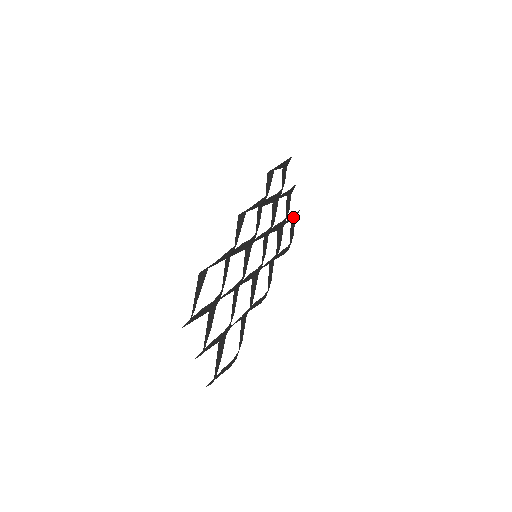
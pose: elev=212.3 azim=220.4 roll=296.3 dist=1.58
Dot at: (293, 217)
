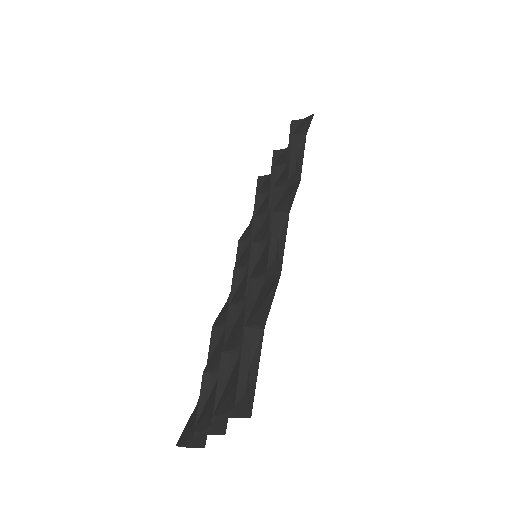
Dot at: occluded
